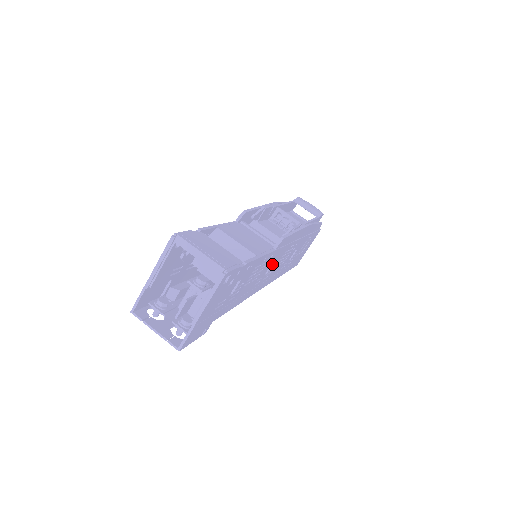
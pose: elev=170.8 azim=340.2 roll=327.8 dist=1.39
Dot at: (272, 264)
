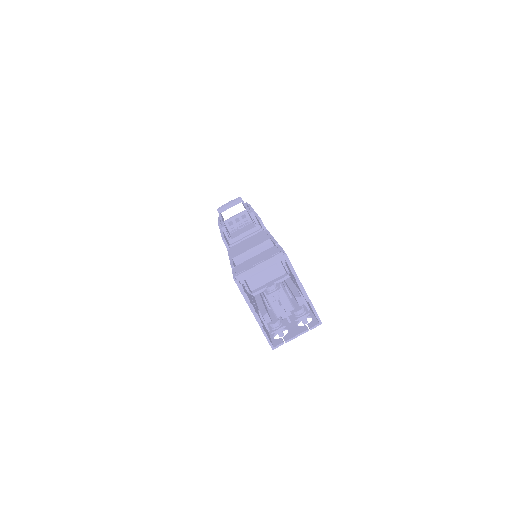
Dot at: occluded
